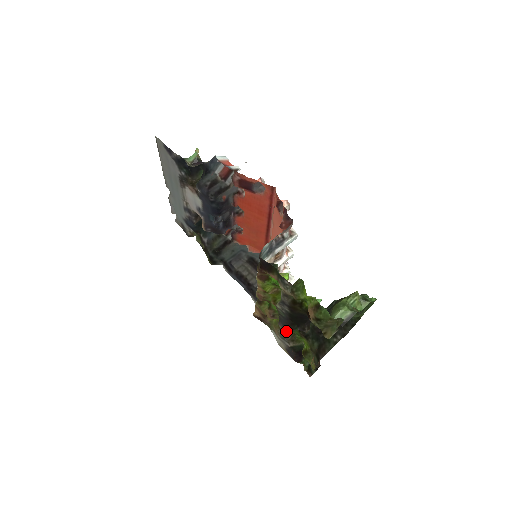
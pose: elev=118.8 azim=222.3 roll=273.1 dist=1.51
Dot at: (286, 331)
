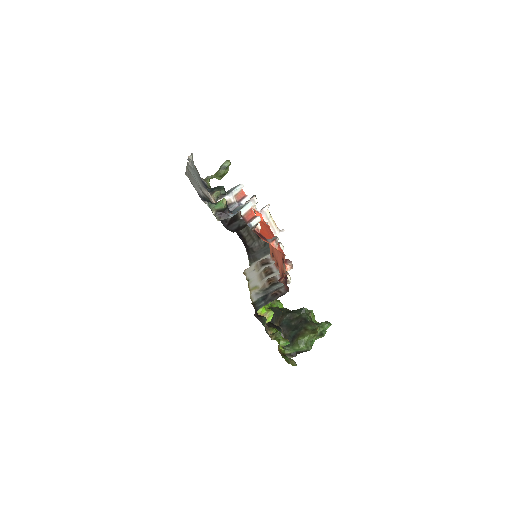
Dot at: occluded
